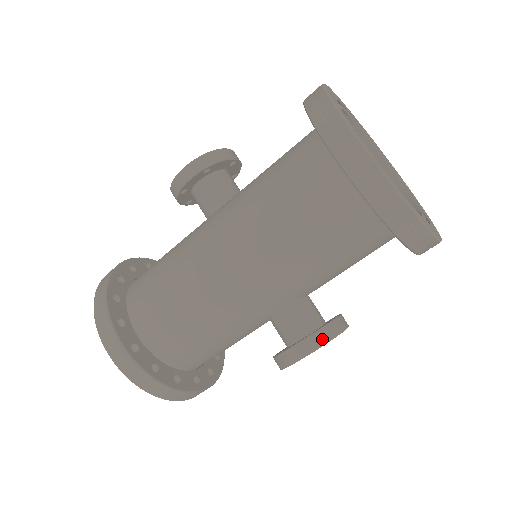
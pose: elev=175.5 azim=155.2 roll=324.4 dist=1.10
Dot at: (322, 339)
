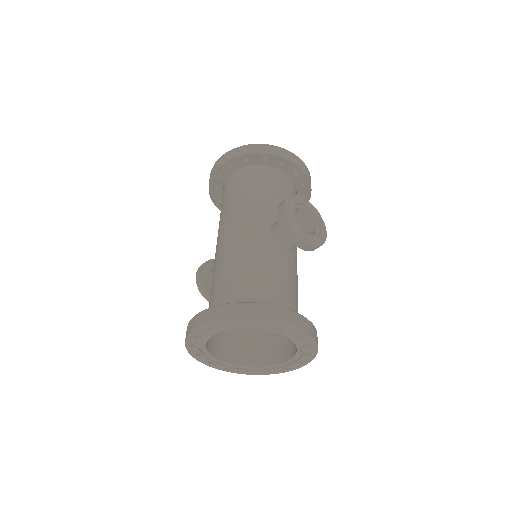
Dot at: occluded
